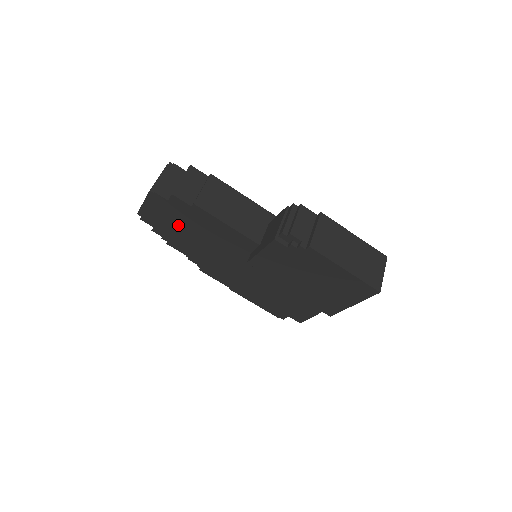
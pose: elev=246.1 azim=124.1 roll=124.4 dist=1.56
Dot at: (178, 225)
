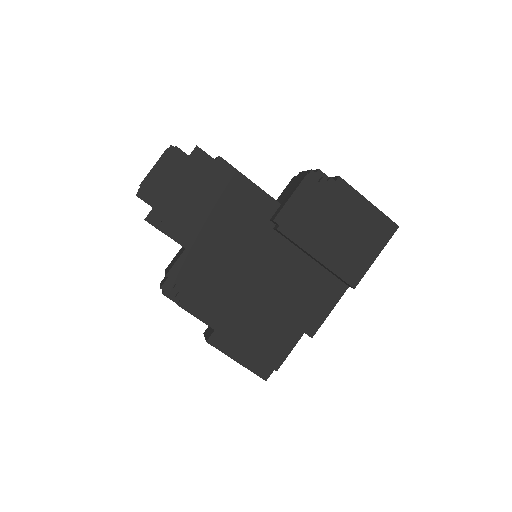
Dot at: (190, 194)
